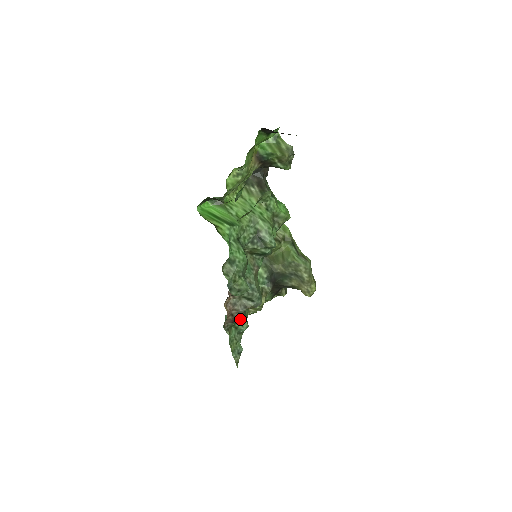
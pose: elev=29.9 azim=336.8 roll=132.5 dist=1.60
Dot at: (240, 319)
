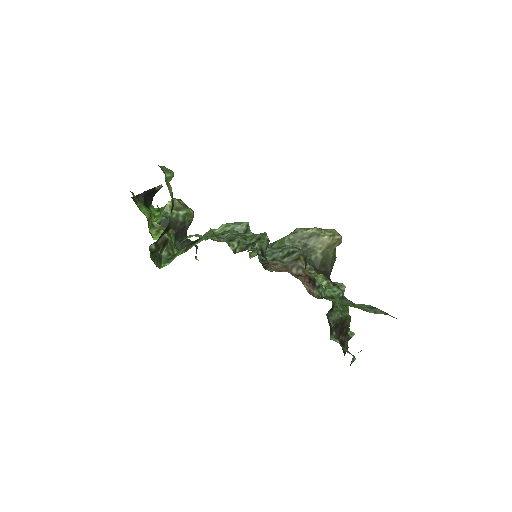
Dot at: (315, 280)
